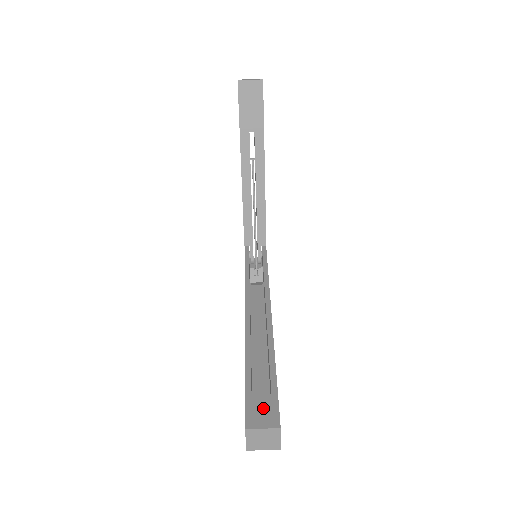
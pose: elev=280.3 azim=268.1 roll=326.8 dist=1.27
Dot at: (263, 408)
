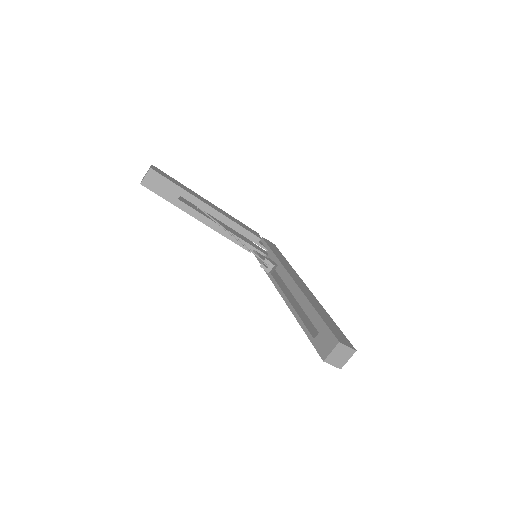
Dot at: (324, 340)
